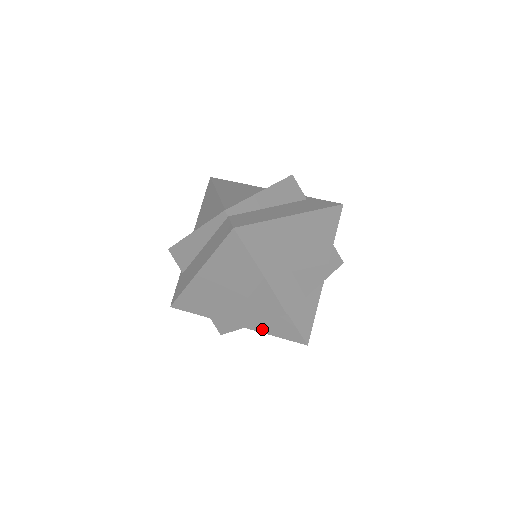
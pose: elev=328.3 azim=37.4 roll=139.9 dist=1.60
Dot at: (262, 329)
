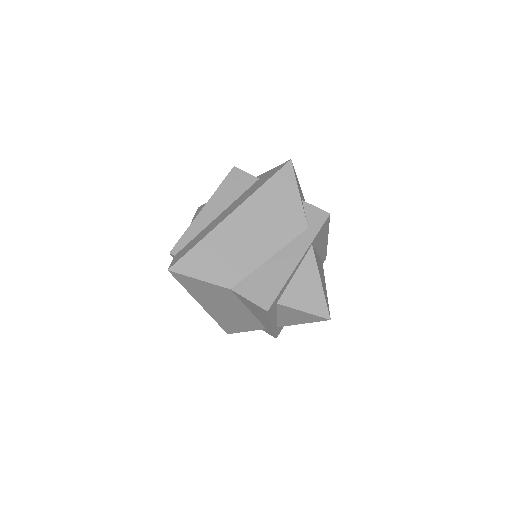
Dot at: (288, 323)
